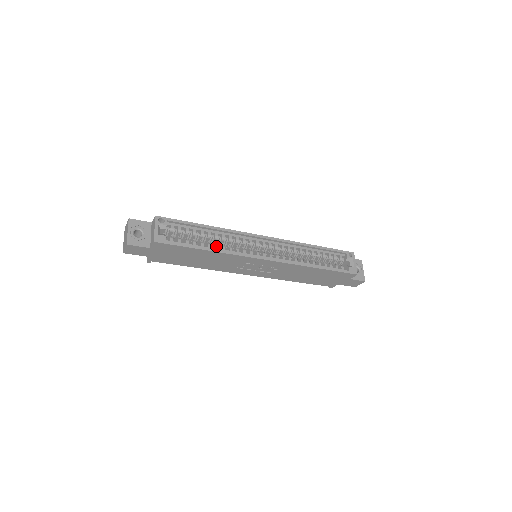
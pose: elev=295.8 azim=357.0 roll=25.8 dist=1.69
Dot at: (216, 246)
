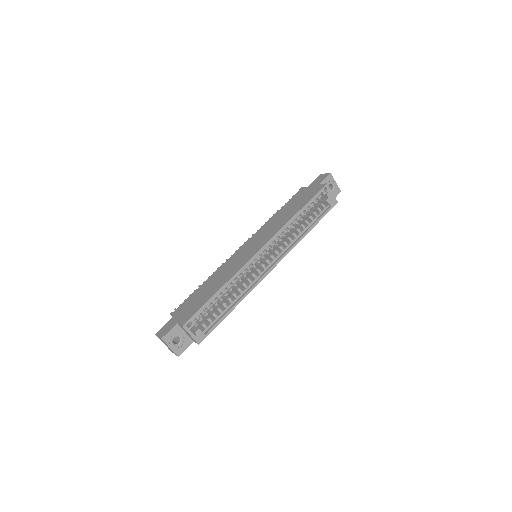
Dot at: (235, 296)
